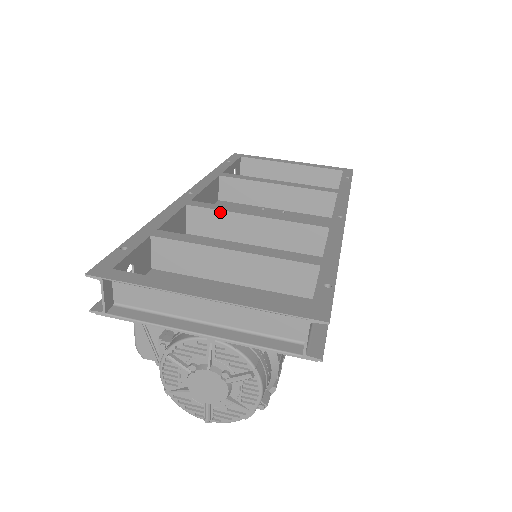
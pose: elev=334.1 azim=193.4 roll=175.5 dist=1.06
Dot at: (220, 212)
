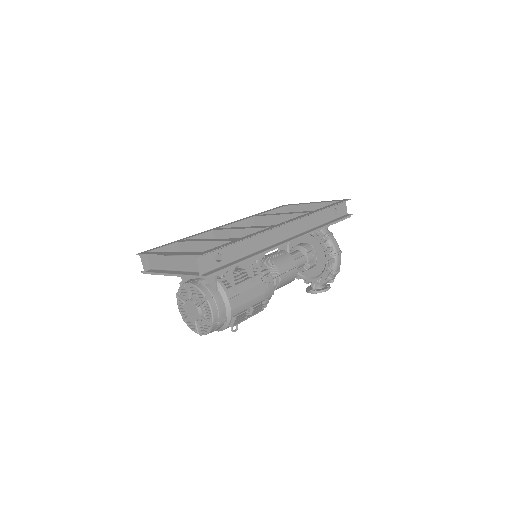
Dot at: (226, 230)
